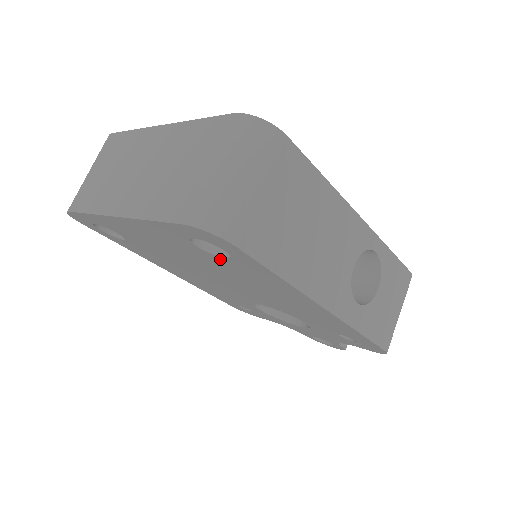
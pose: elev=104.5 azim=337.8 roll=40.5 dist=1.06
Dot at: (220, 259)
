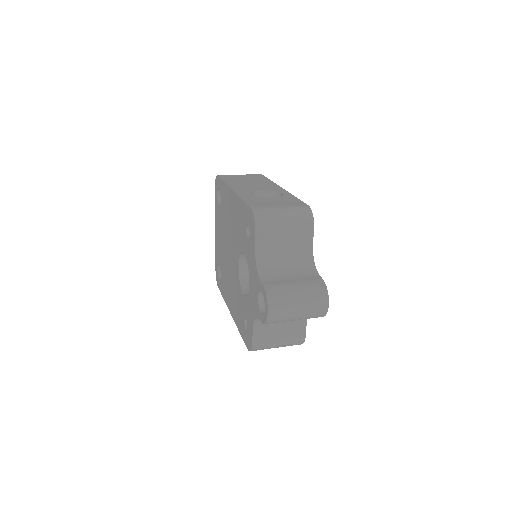
Dot at: (221, 205)
